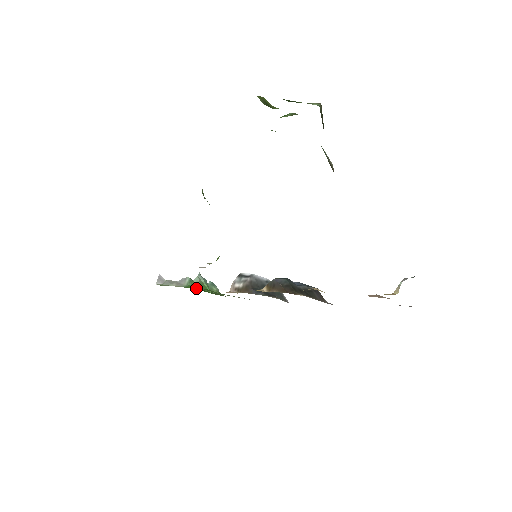
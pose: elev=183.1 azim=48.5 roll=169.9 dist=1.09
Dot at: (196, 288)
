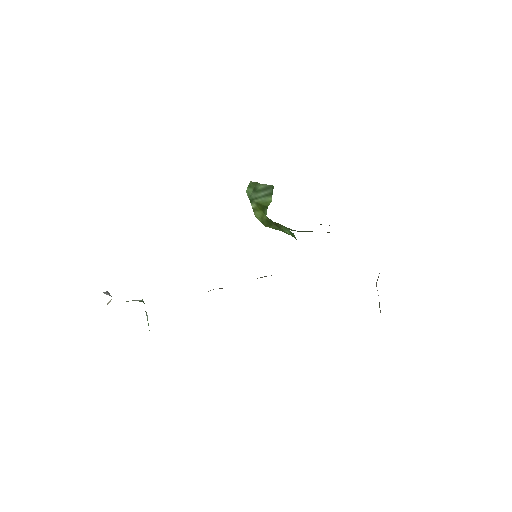
Dot at: occluded
